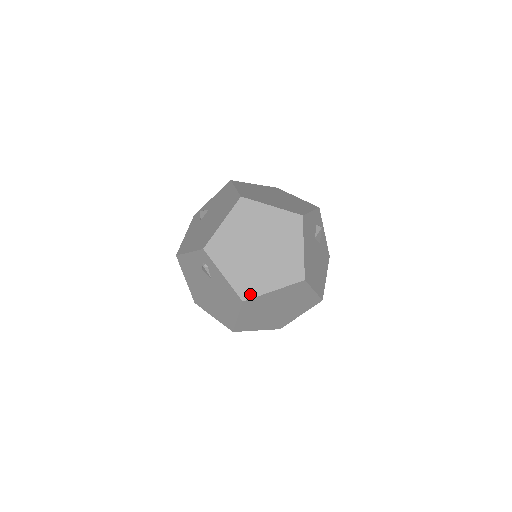
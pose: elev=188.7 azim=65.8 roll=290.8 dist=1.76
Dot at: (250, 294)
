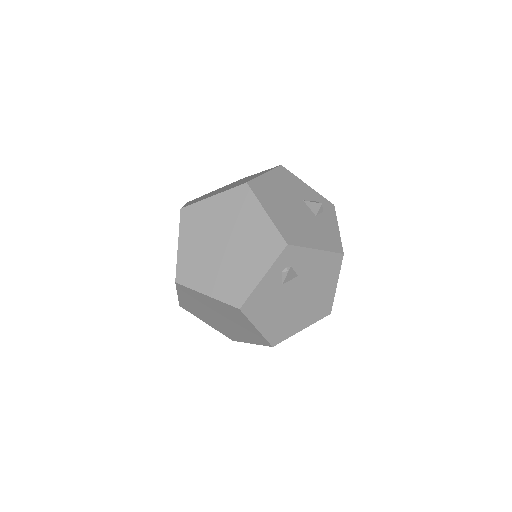
Dot at: (191, 204)
